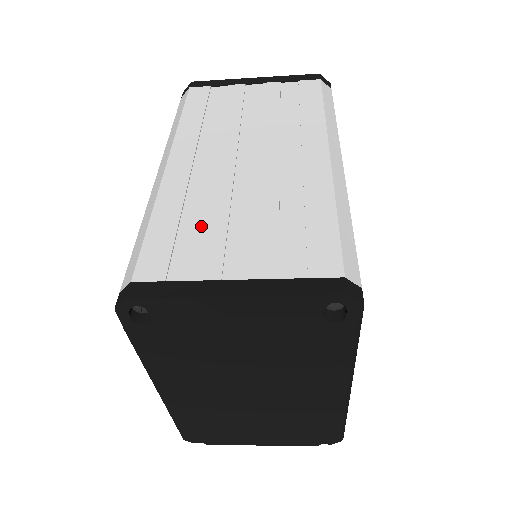
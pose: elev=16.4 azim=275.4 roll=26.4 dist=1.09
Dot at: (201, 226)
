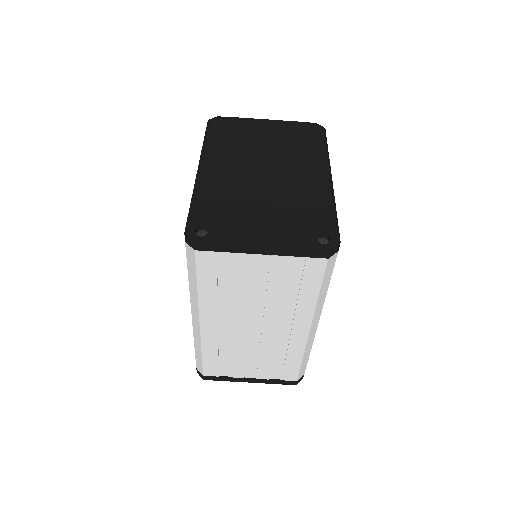
Dot at: occluded
